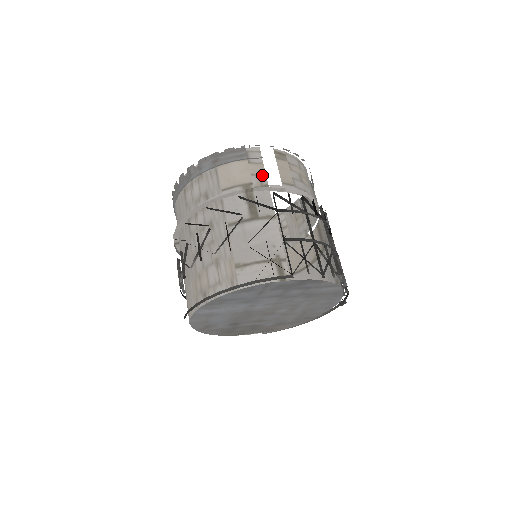
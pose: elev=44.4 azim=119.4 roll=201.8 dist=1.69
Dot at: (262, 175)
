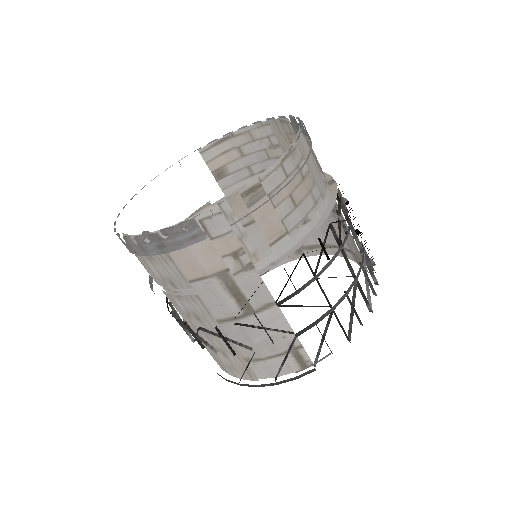
Dot at: (238, 251)
